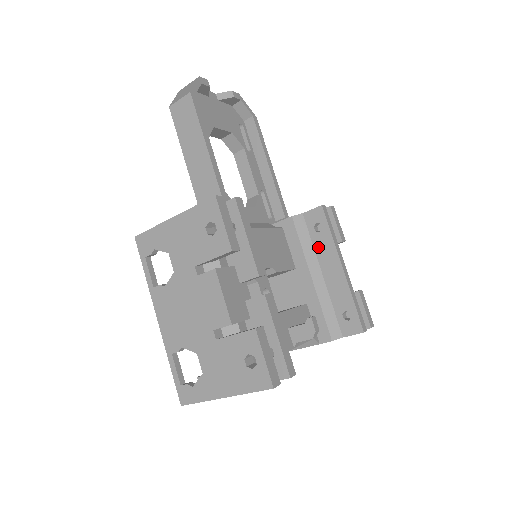
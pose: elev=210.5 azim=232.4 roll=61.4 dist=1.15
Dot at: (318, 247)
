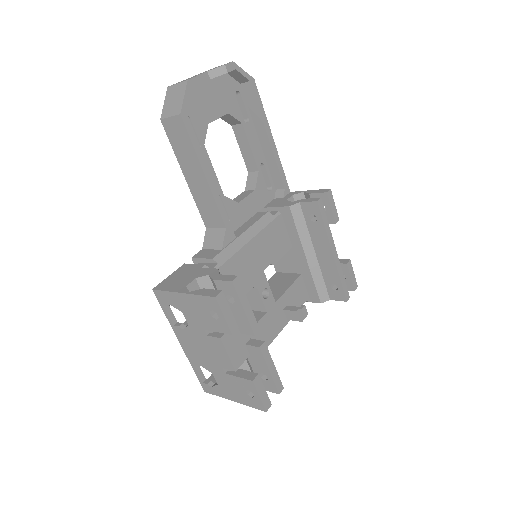
Dot at: (313, 233)
